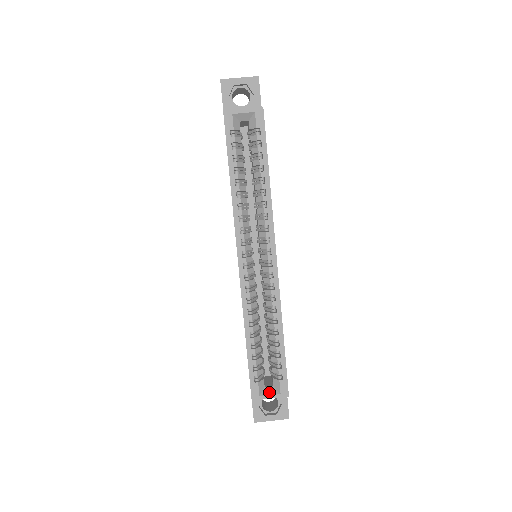
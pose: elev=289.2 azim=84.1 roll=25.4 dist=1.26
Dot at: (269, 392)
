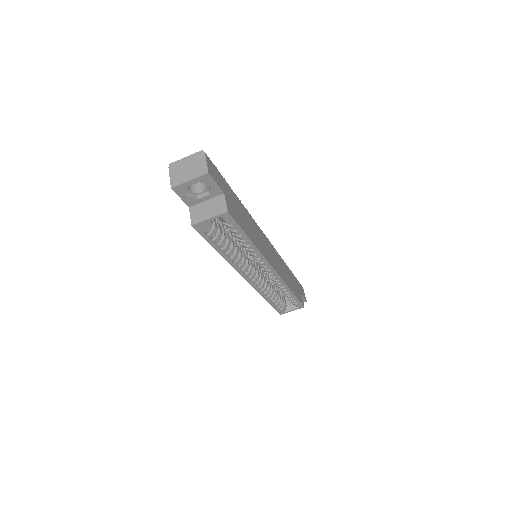
Dot at: (291, 309)
